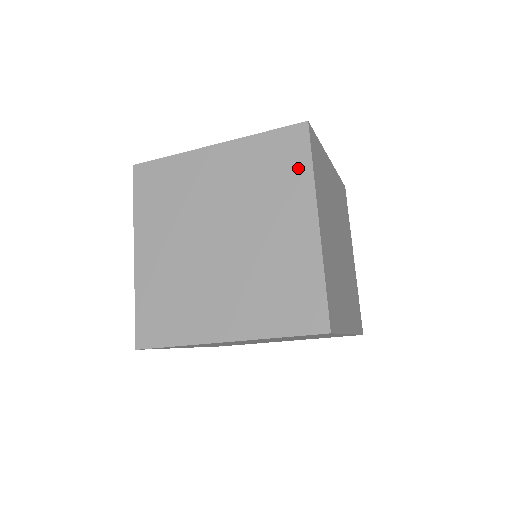
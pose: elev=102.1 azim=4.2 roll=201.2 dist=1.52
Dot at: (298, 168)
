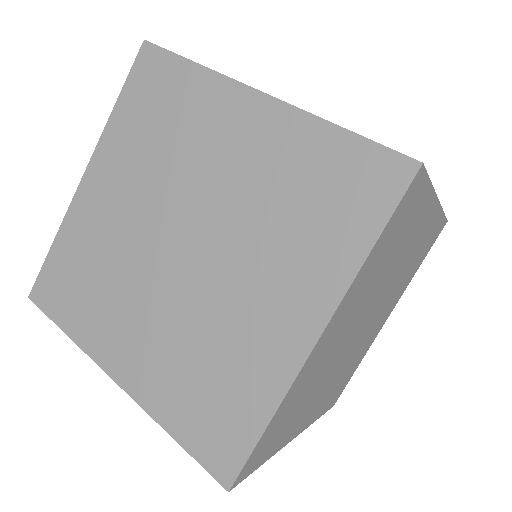
Dot at: (349, 232)
